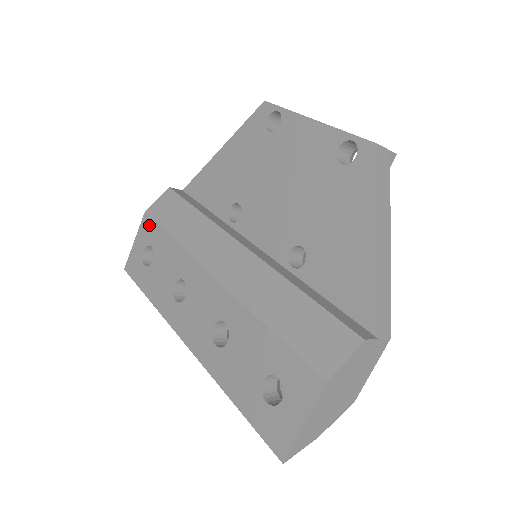
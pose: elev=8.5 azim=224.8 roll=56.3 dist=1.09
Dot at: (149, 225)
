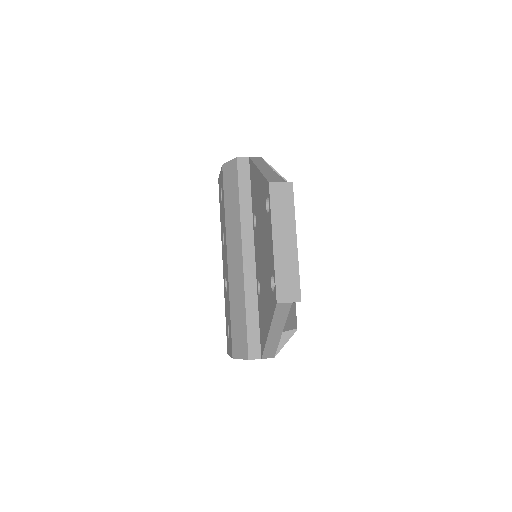
Dot at: (222, 178)
